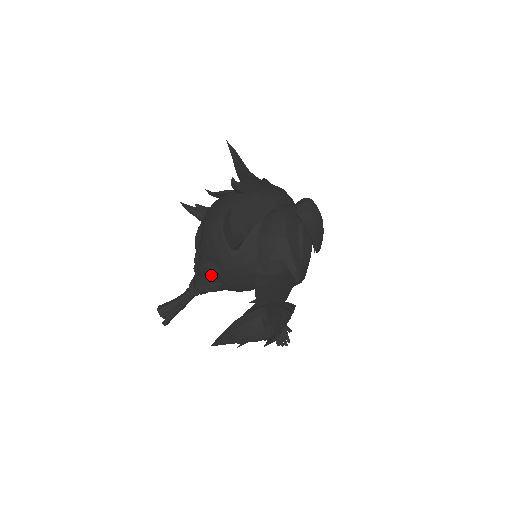
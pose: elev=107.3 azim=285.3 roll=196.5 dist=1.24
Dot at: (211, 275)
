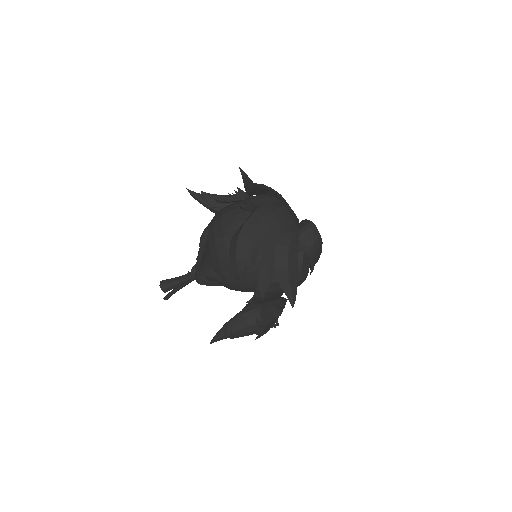
Dot at: (213, 281)
